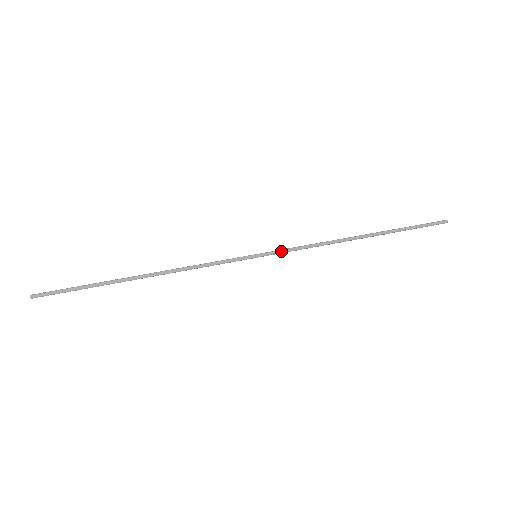
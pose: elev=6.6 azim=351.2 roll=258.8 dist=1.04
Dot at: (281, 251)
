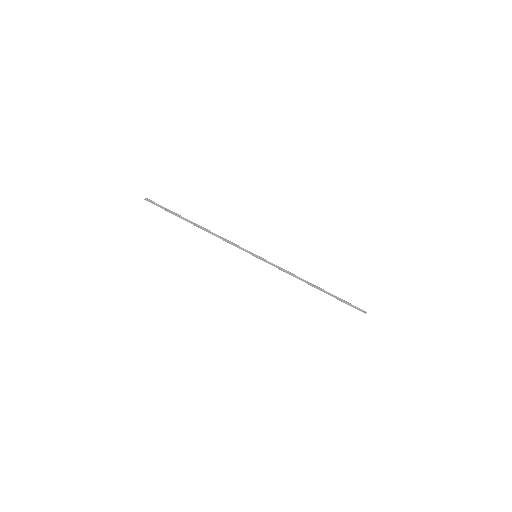
Dot at: (269, 263)
